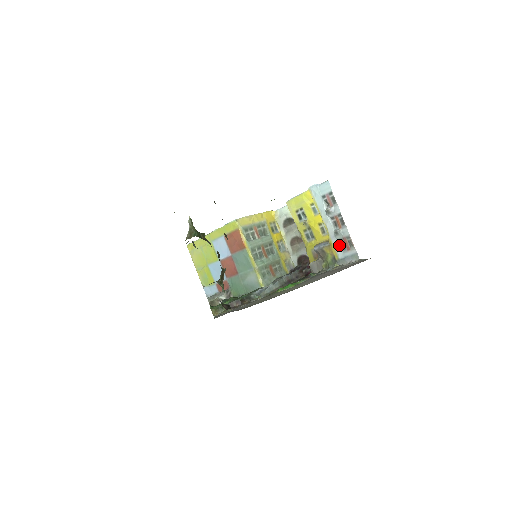
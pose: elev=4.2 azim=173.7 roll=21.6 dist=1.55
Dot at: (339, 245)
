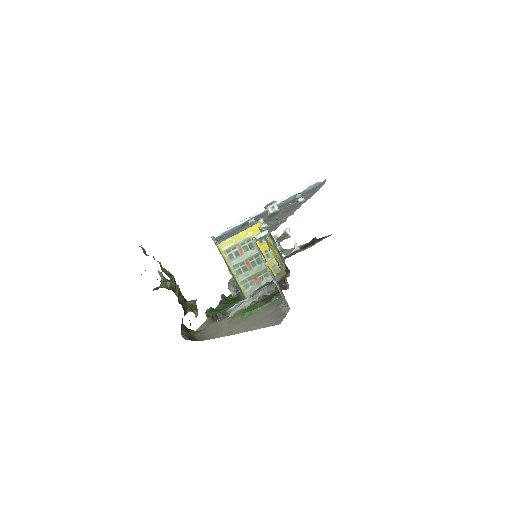
Dot at: (279, 290)
